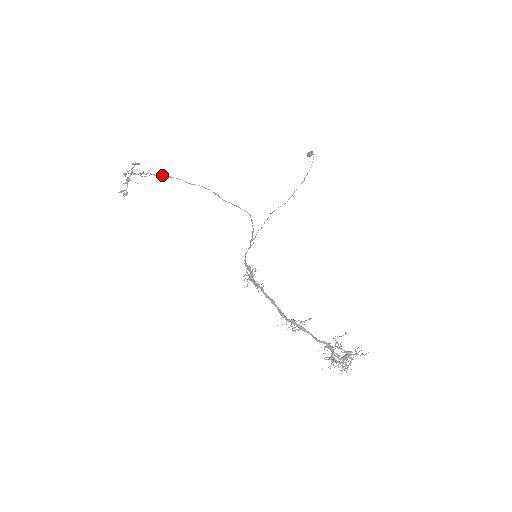
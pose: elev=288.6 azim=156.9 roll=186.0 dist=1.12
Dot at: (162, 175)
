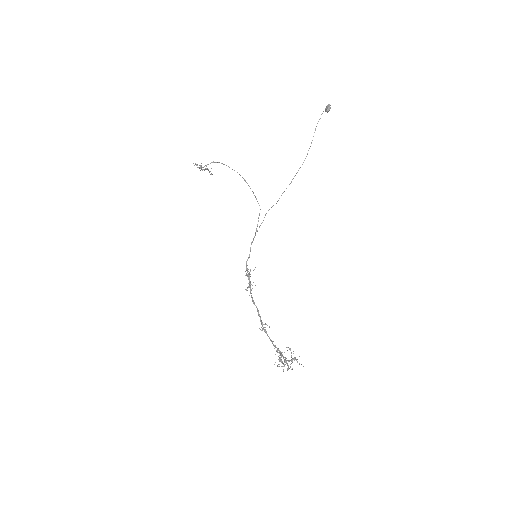
Dot at: occluded
